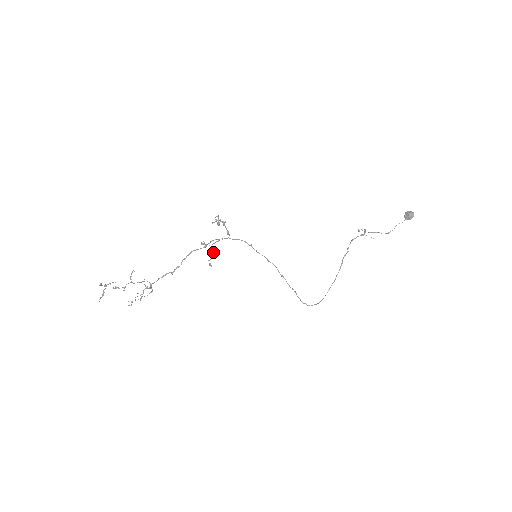
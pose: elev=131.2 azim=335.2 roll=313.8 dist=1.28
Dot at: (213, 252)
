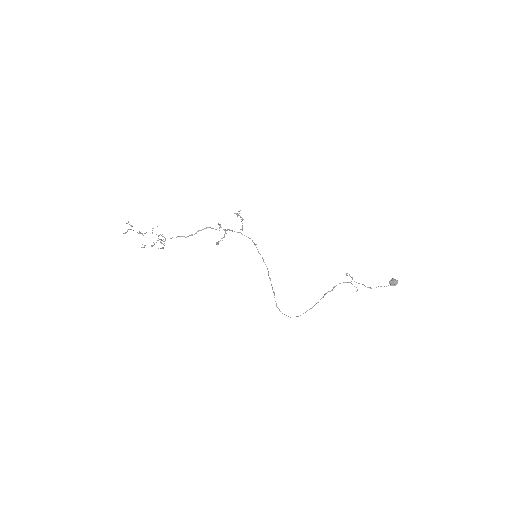
Dot at: (224, 235)
